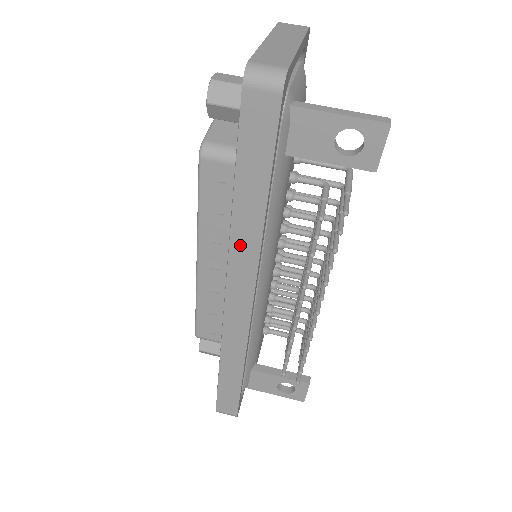
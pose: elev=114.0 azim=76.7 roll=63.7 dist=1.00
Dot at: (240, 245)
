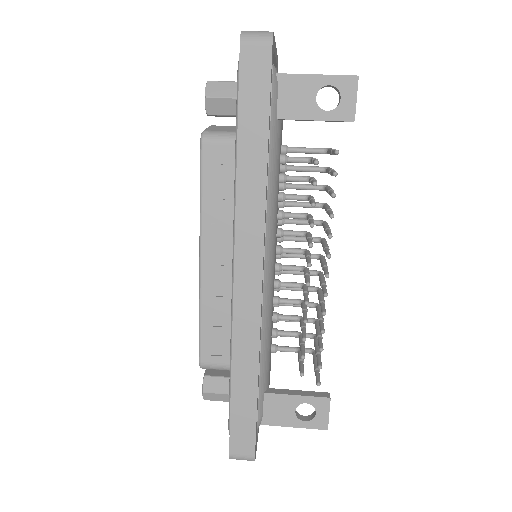
Dot at: (246, 202)
